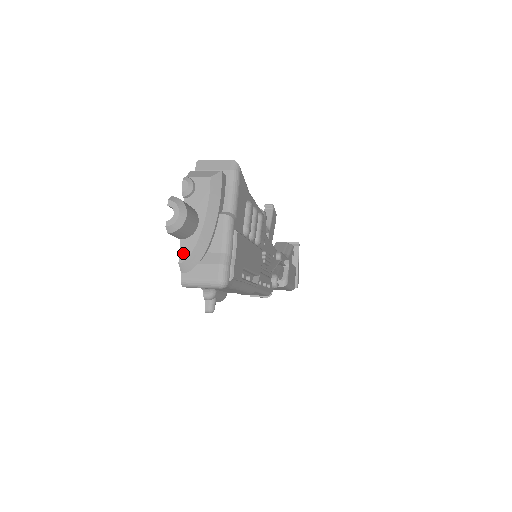
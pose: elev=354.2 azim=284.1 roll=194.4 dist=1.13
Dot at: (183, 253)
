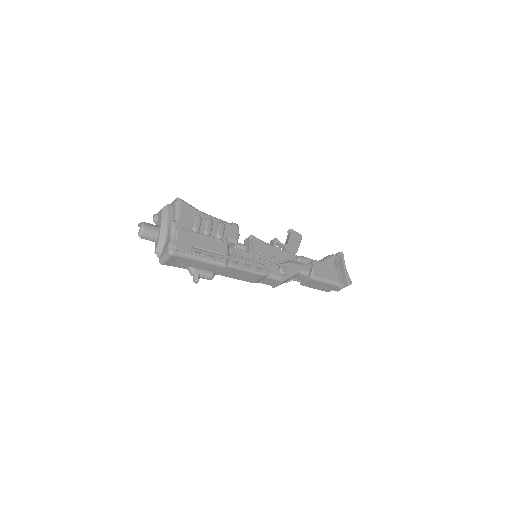
Dot at: (155, 247)
